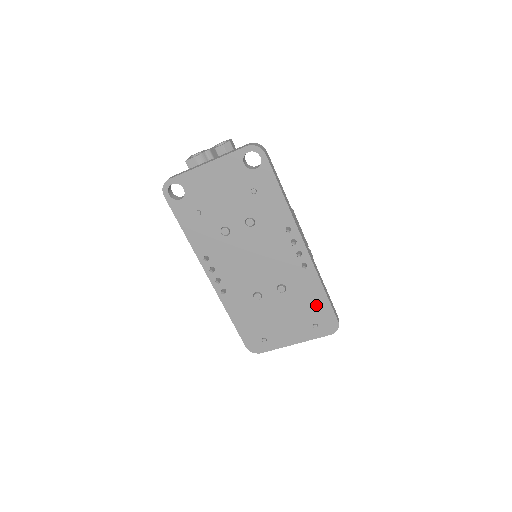
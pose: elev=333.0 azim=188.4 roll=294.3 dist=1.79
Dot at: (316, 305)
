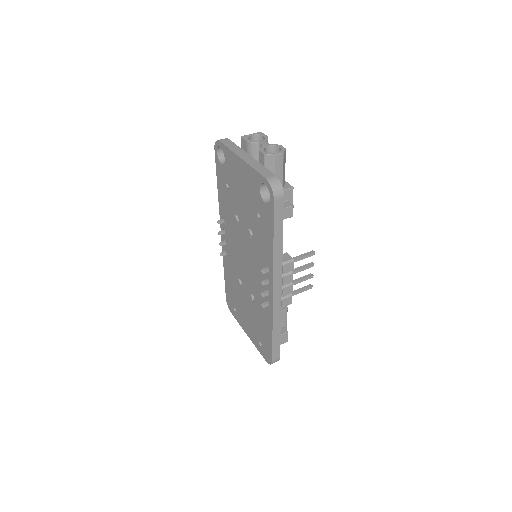
Dot at: (265, 334)
